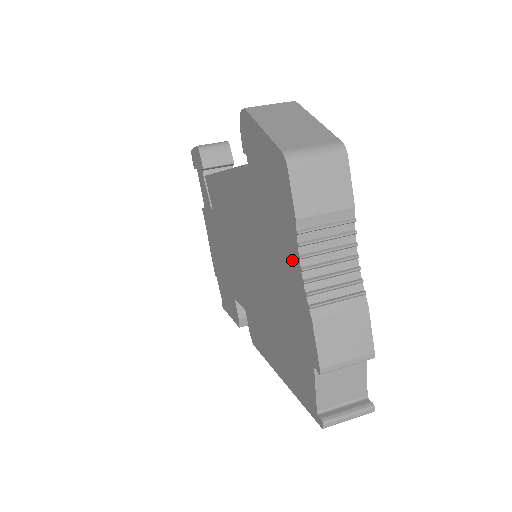
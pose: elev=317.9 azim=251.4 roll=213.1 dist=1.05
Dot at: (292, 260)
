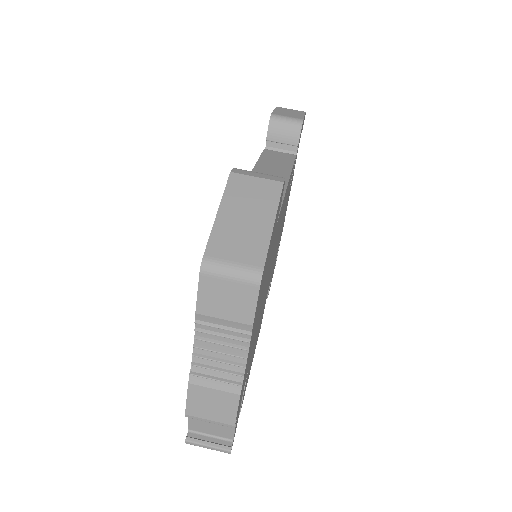
Dot at: occluded
